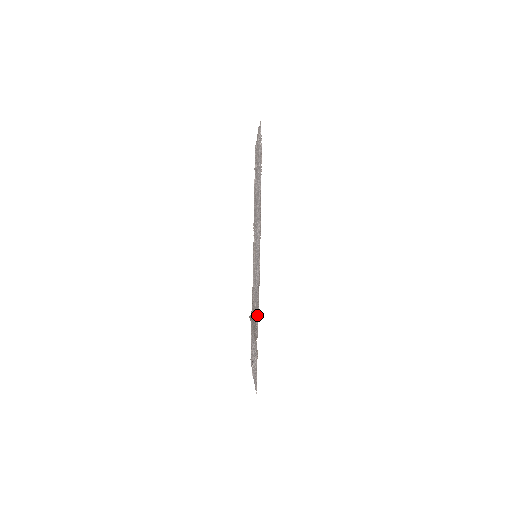
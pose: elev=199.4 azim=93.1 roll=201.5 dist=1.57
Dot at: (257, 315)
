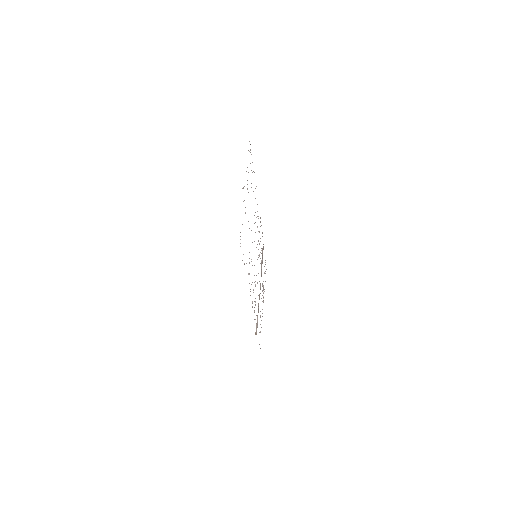
Dot at: (256, 315)
